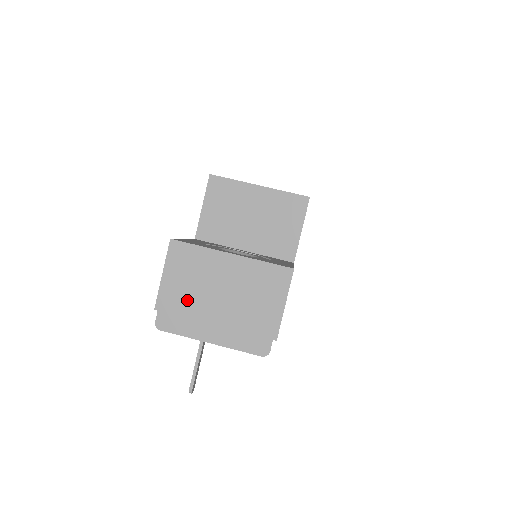
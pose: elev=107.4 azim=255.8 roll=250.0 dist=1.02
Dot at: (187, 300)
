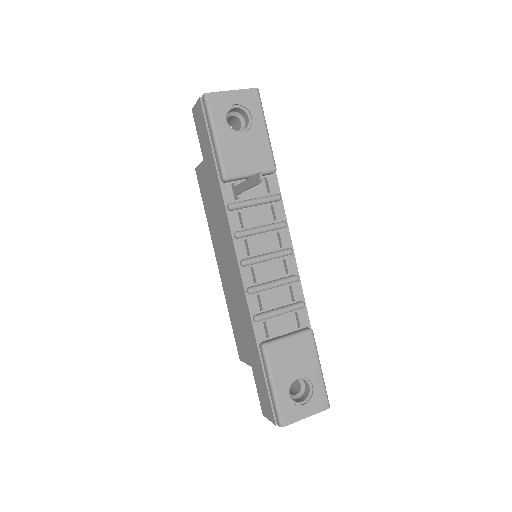
Dot at: occluded
